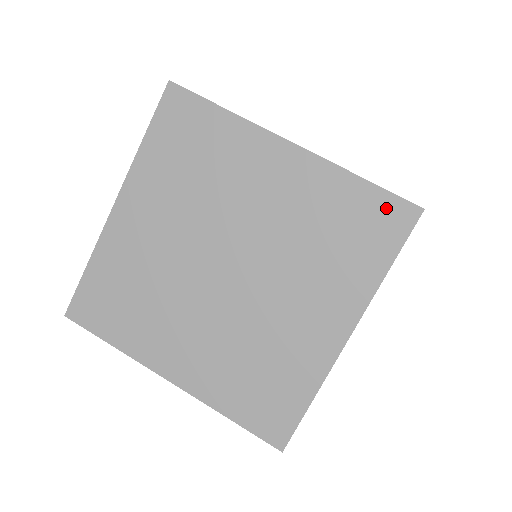
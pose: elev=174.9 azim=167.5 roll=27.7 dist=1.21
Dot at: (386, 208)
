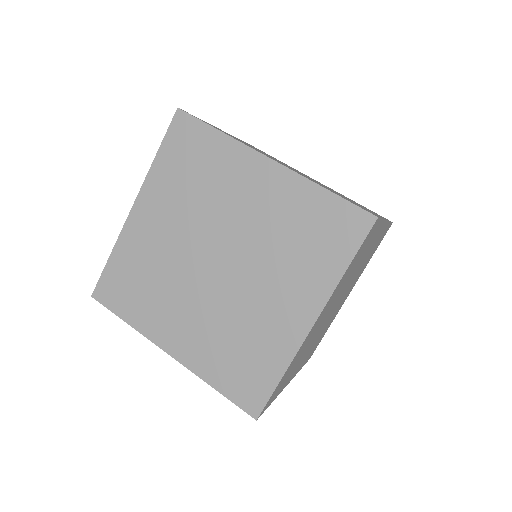
Dot at: (346, 215)
